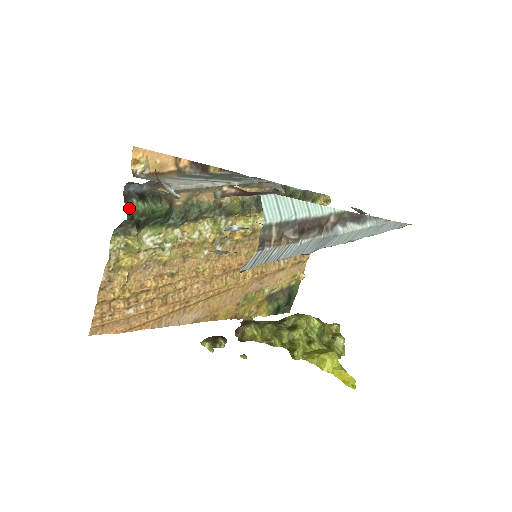
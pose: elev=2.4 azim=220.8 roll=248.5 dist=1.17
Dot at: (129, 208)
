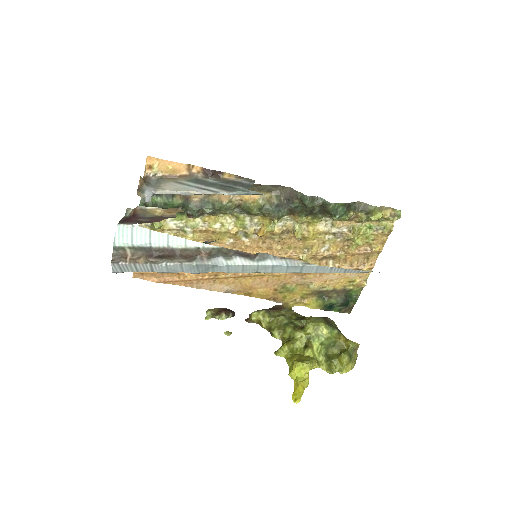
Dot at: (144, 200)
